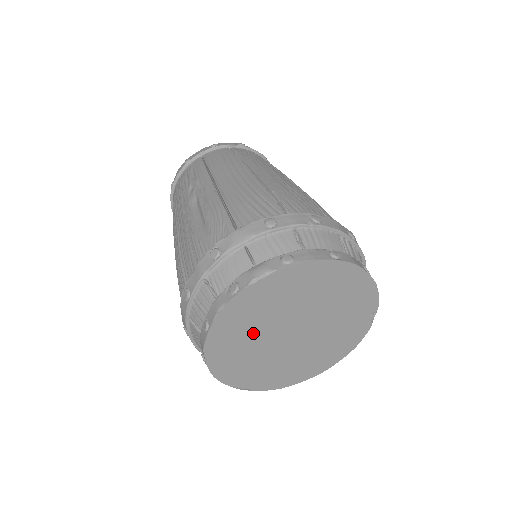
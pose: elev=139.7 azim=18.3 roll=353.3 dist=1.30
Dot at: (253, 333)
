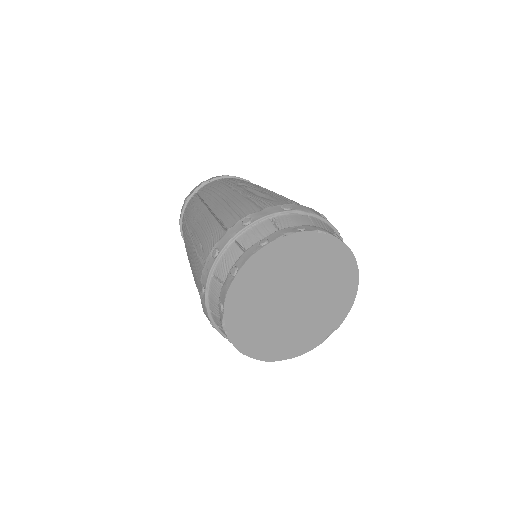
Dot at: (280, 274)
